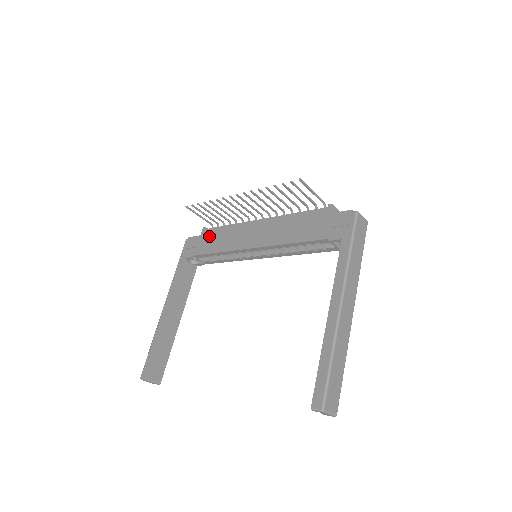
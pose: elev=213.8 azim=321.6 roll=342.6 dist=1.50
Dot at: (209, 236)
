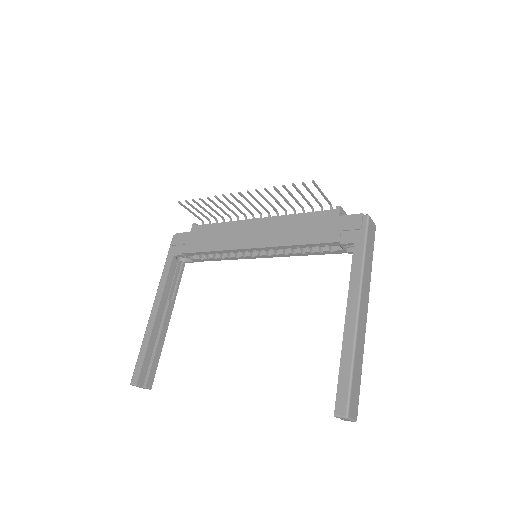
Dot at: (201, 233)
